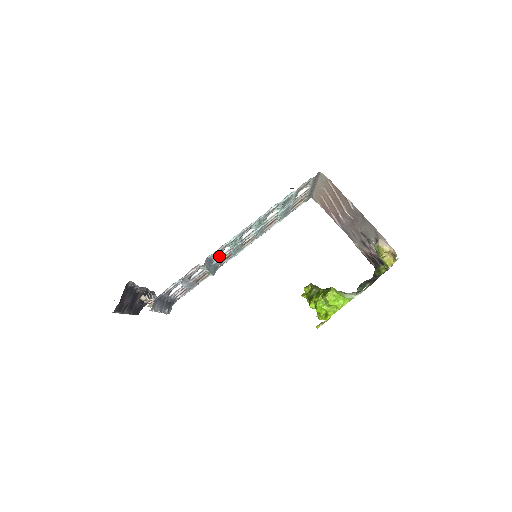
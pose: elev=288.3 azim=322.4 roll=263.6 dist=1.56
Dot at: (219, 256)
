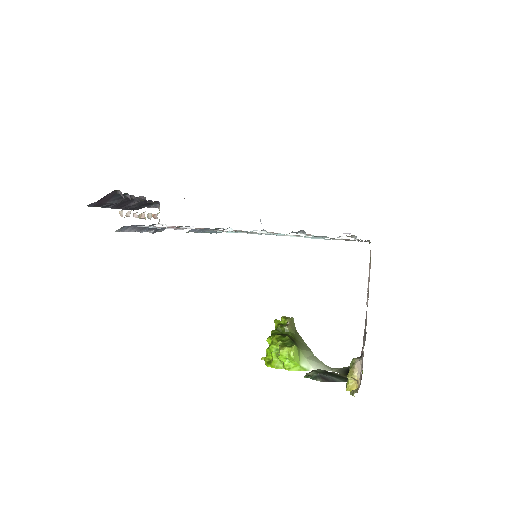
Dot at: occluded
